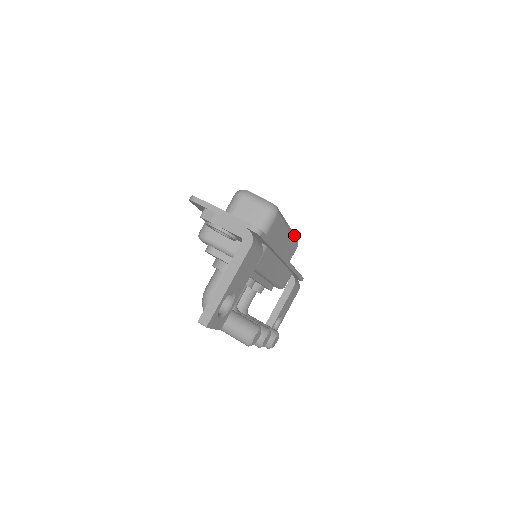
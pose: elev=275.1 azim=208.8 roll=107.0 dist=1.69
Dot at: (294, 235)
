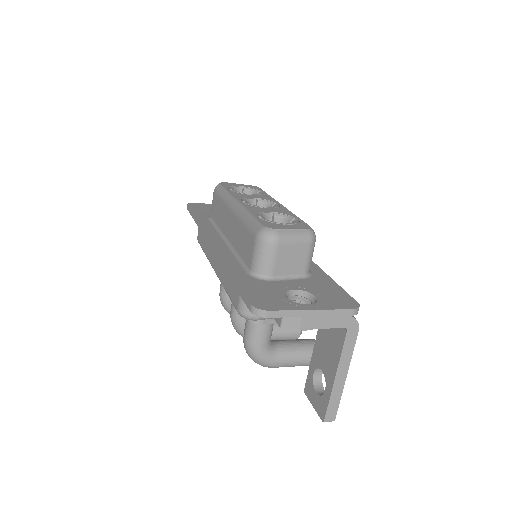
Dot at: occluded
